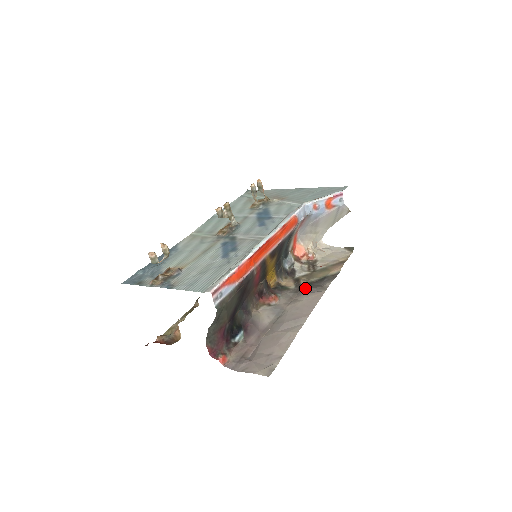
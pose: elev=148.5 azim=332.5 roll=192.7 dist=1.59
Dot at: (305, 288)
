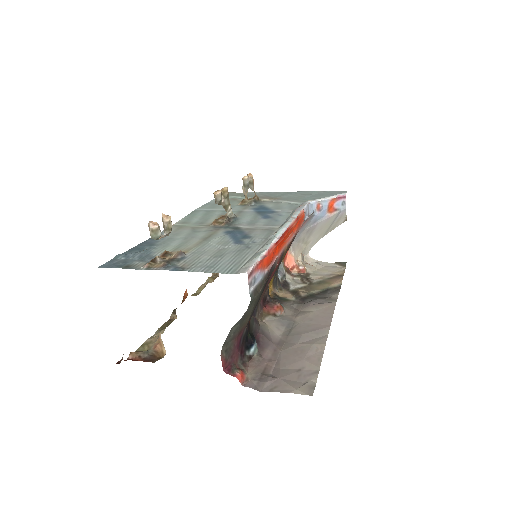
Dot at: (309, 299)
